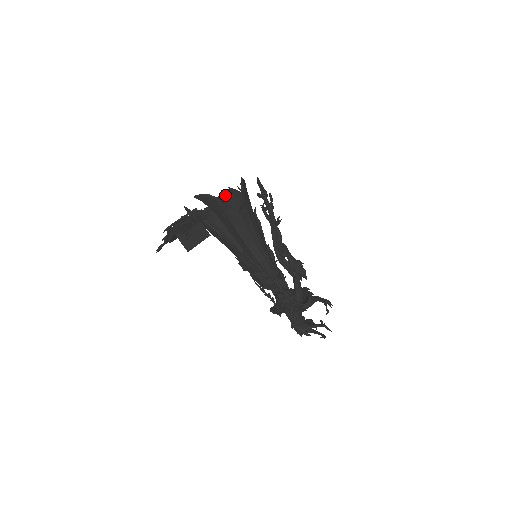
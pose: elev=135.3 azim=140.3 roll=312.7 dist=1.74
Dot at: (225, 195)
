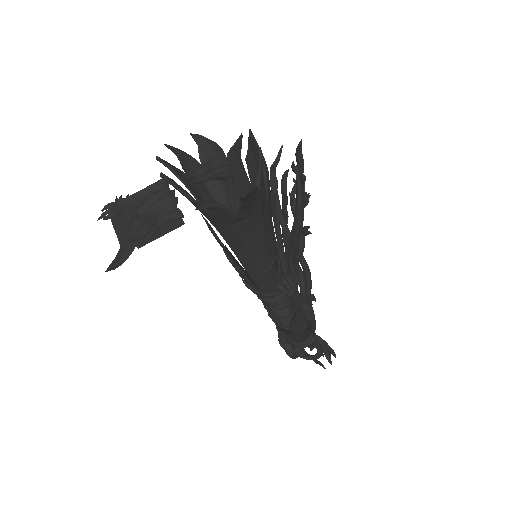
Dot at: occluded
